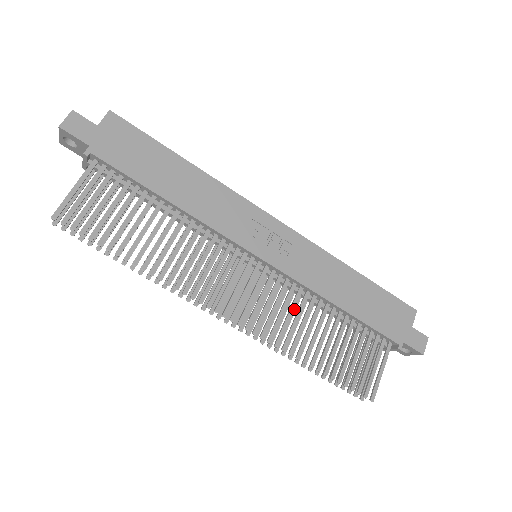
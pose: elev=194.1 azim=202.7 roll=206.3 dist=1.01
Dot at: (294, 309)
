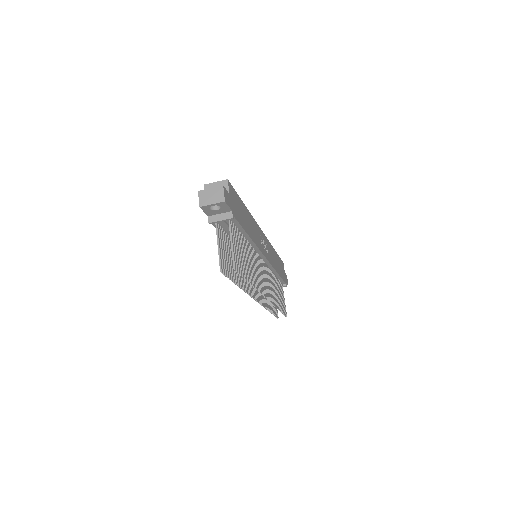
Dot at: (271, 282)
